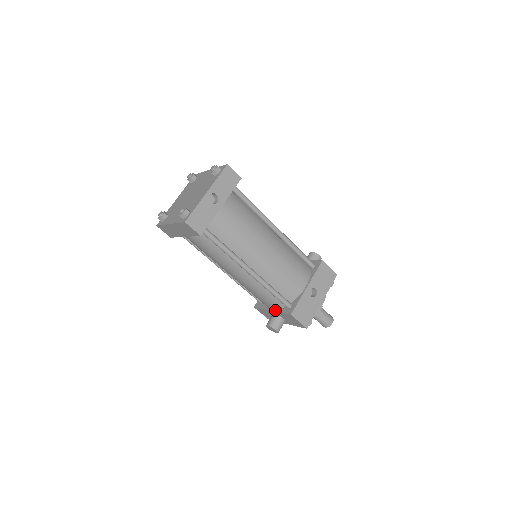
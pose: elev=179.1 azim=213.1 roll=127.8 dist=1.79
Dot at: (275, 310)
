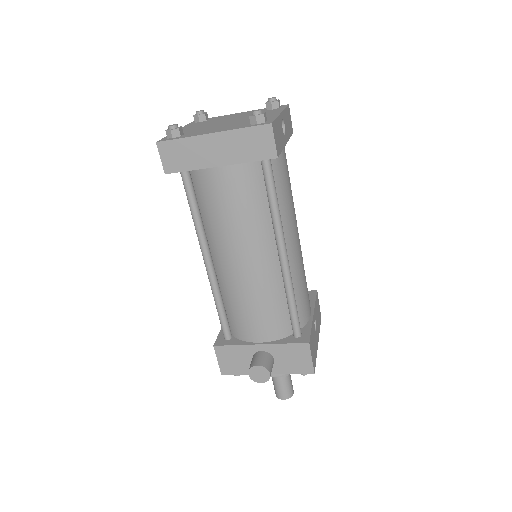
Dot at: (269, 342)
